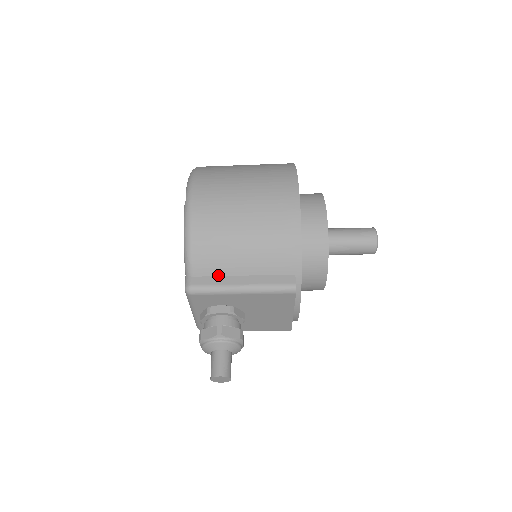
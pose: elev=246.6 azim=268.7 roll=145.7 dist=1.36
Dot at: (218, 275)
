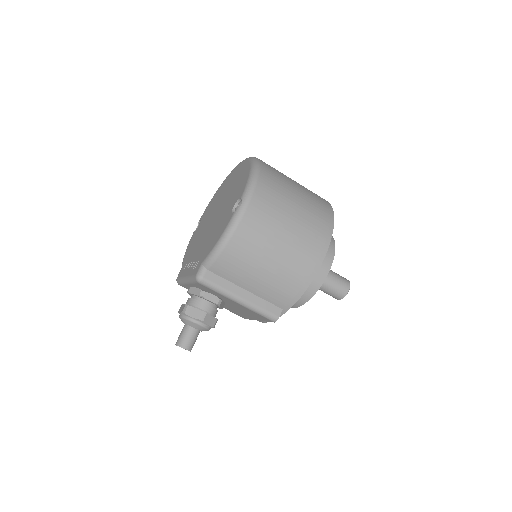
Dot at: (228, 280)
